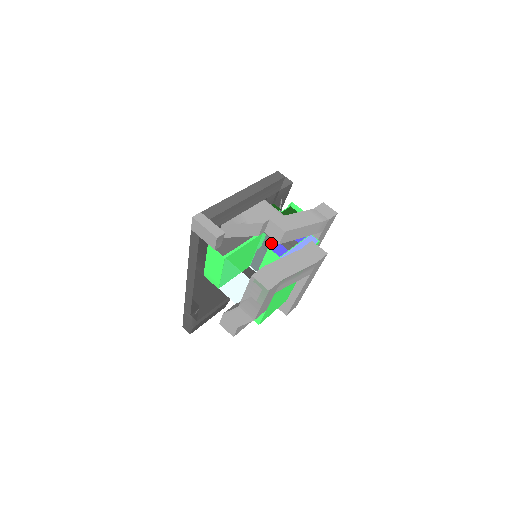
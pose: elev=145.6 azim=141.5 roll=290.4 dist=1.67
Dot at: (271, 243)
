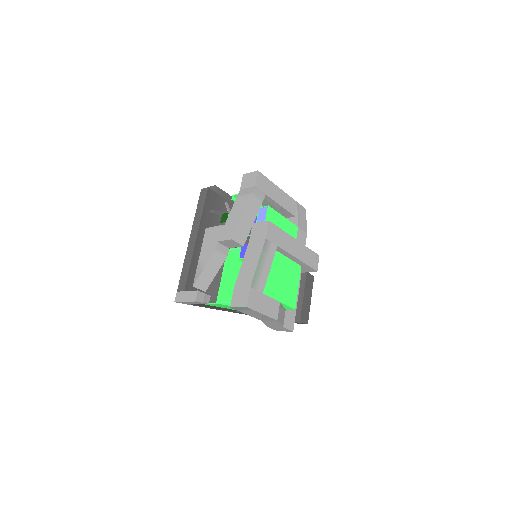
Dot at: occluded
